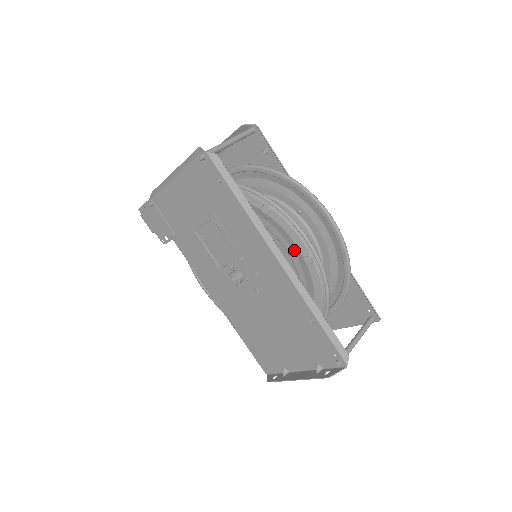
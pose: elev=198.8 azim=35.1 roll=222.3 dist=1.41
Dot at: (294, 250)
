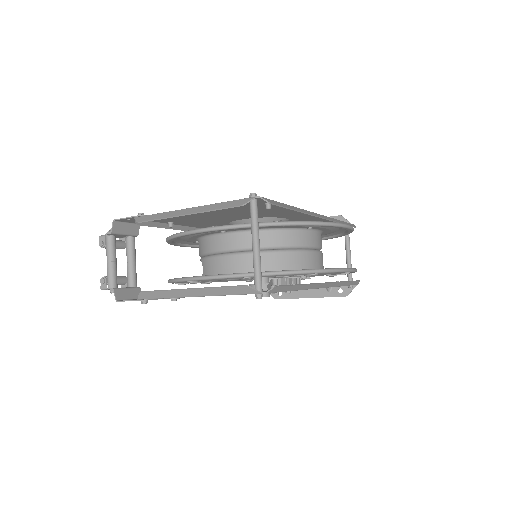
Dot at: occluded
